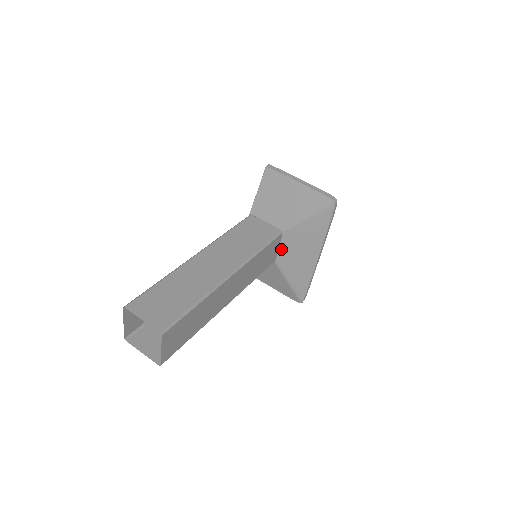
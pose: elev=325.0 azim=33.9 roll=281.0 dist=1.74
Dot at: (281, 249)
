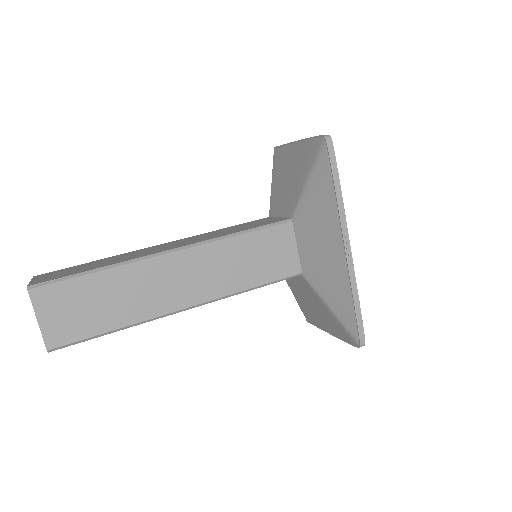
Dot at: (300, 249)
